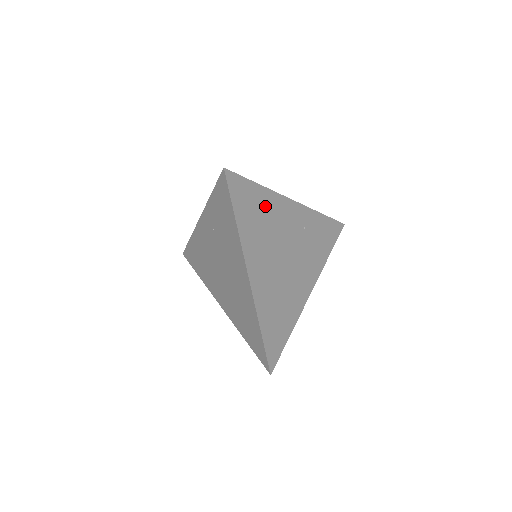
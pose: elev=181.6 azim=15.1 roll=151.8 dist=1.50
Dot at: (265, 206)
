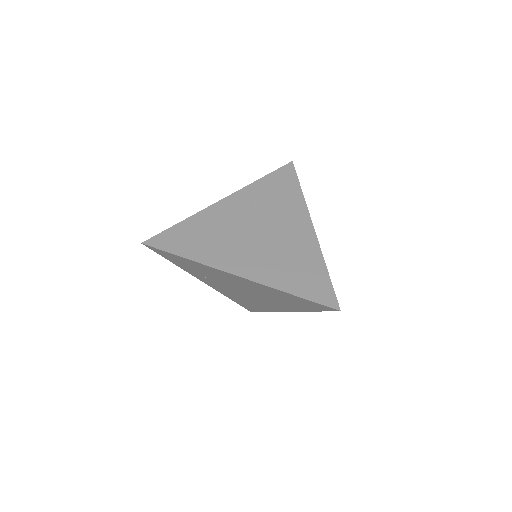
Dot at: (201, 227)
